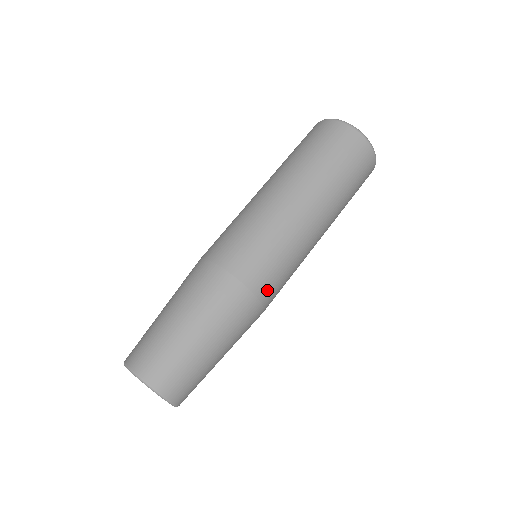
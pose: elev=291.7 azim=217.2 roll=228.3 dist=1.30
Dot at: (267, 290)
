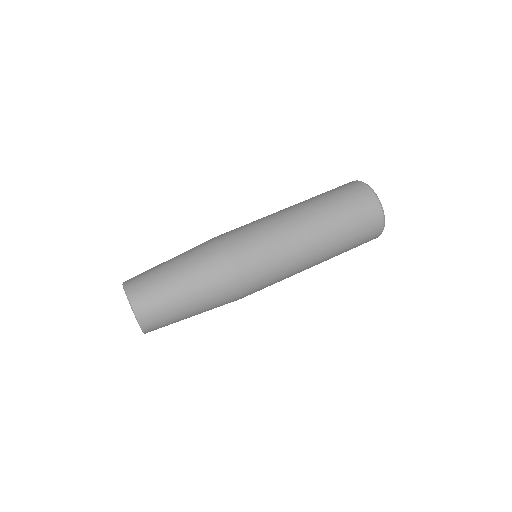
Dot at: (249, 280)
